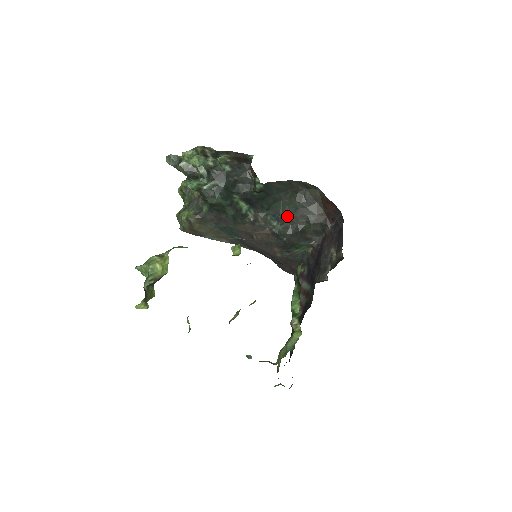
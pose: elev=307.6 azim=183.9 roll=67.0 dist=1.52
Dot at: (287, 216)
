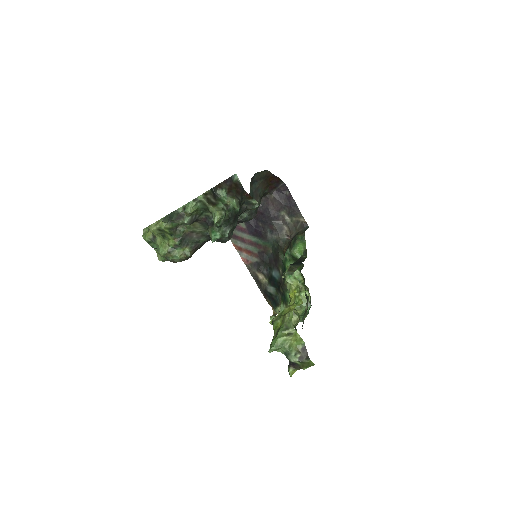
Dot at: occluded
